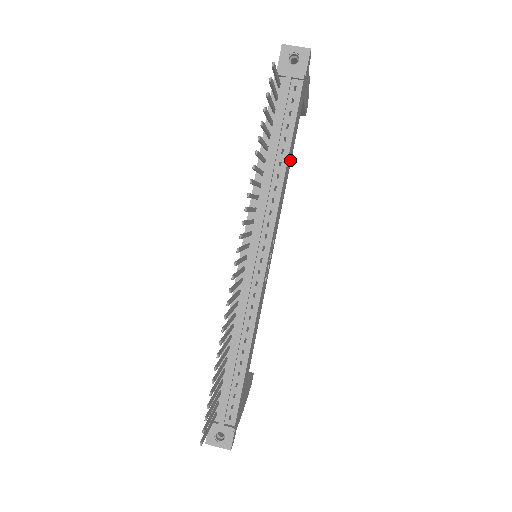
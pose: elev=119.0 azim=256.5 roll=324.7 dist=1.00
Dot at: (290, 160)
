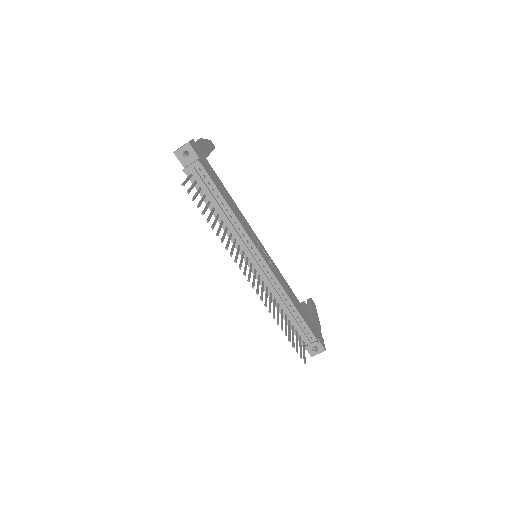
Dot at: (229, 197)
